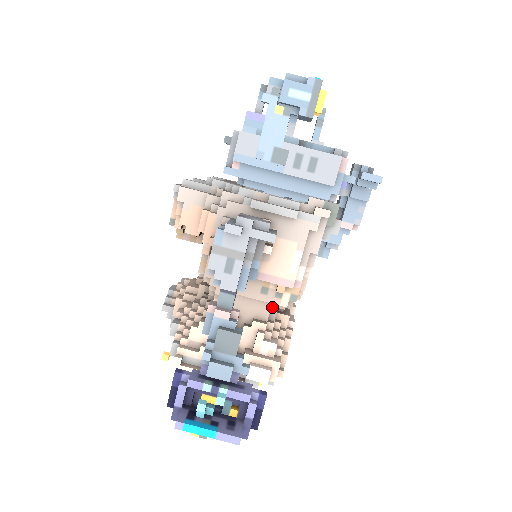
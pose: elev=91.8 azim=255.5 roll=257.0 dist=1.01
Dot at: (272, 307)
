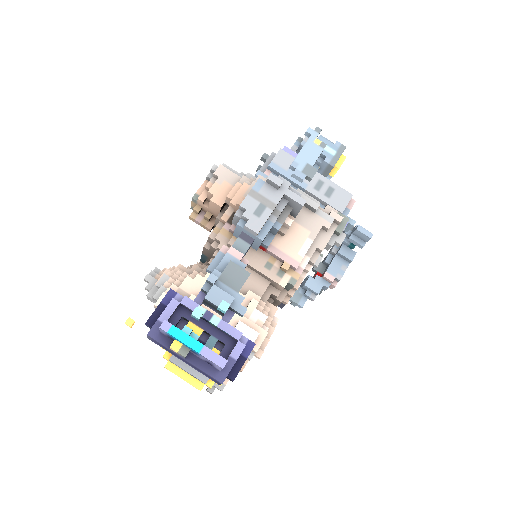
Dot at: (266, 291)
